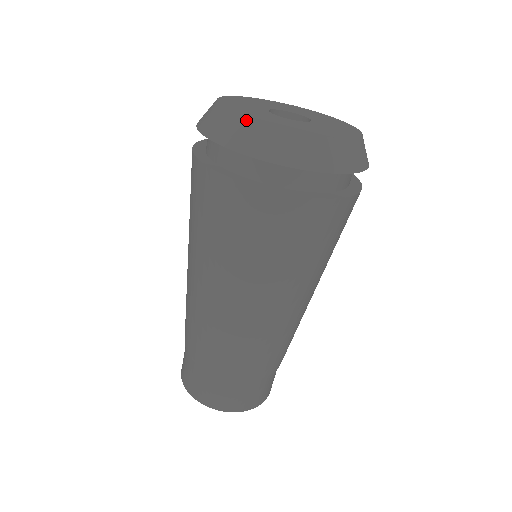
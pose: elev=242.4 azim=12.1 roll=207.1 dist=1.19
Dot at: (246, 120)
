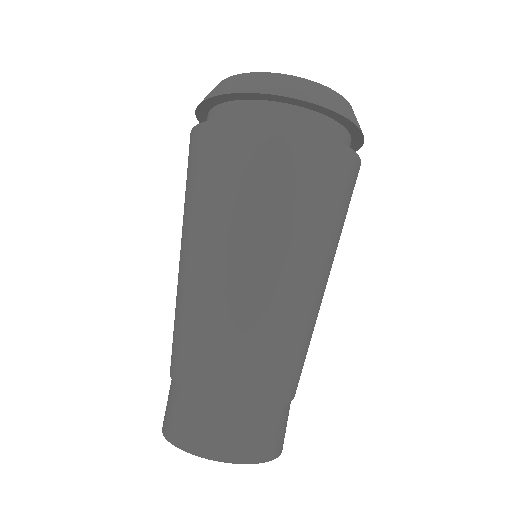
Dot at: (305, 80)
